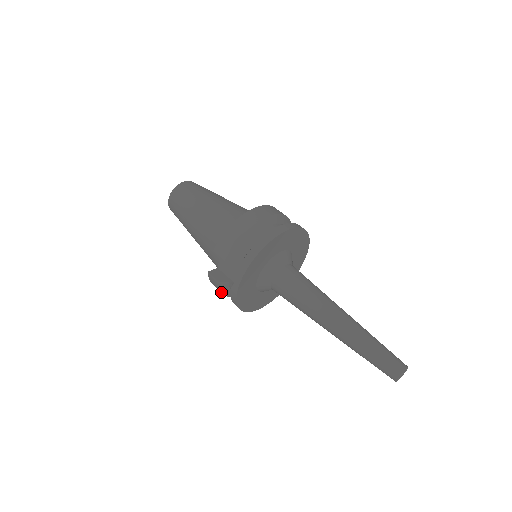
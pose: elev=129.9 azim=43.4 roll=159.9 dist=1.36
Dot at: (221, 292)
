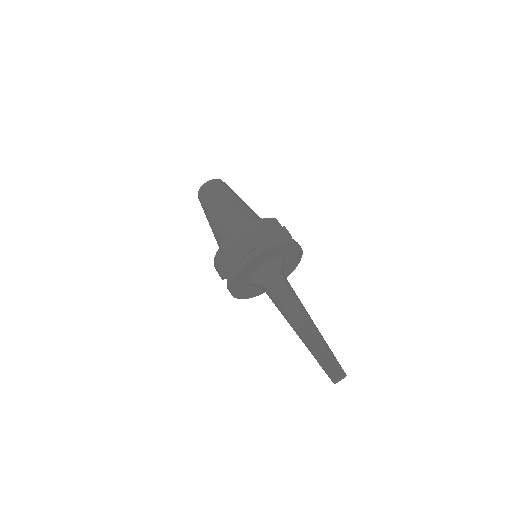
Dot at: occluded
